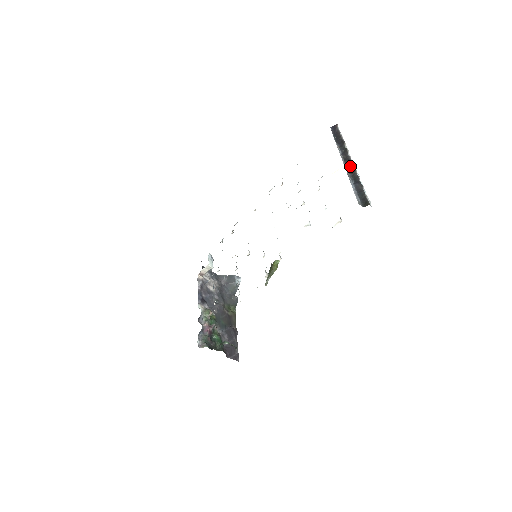
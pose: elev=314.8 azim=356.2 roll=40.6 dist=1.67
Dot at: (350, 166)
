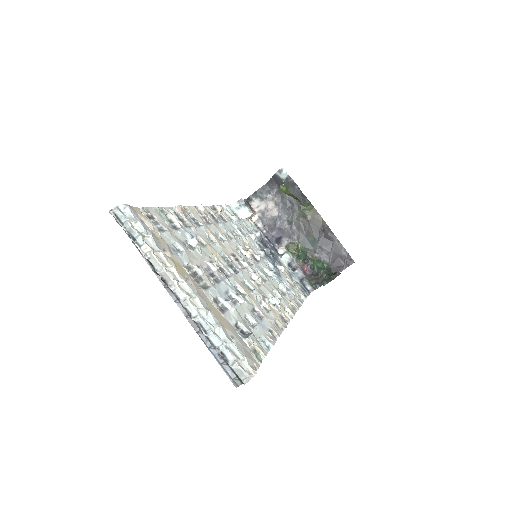
Dot at: (183, 307)
